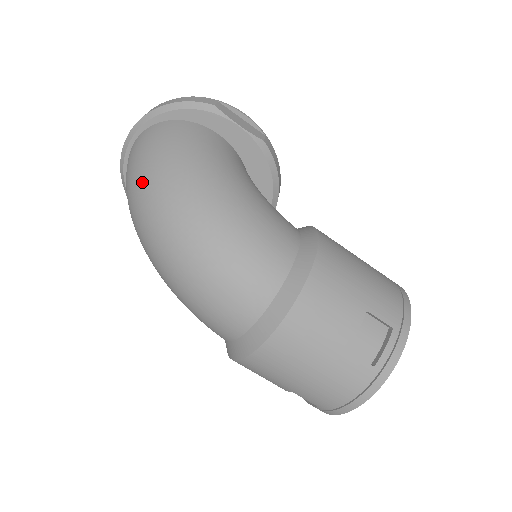
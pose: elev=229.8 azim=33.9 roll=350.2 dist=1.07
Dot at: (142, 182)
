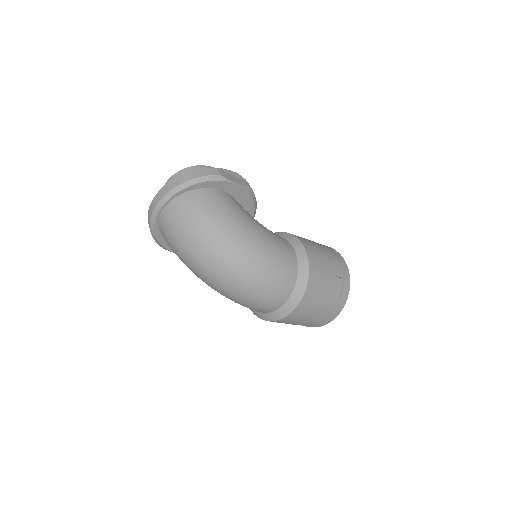
Dot at: (198, 241)
